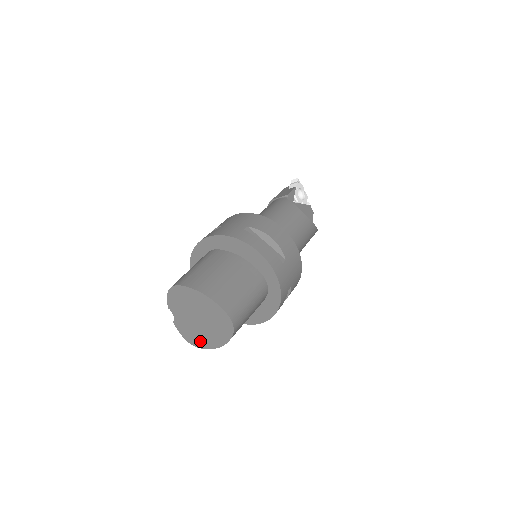
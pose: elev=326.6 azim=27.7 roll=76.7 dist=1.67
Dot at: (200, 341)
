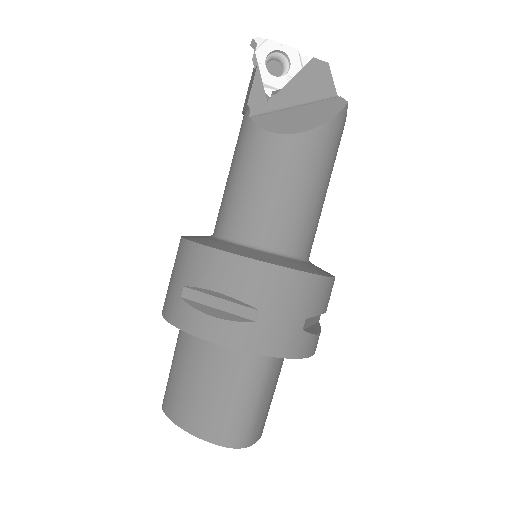
Dot at: occluded
